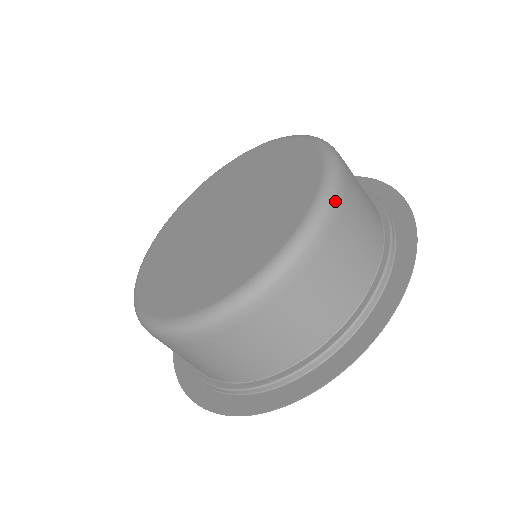
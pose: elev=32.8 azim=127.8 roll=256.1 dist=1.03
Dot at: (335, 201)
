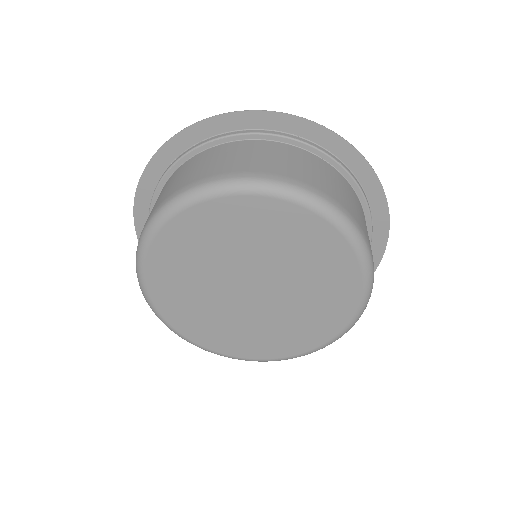
Dot at: occluded
